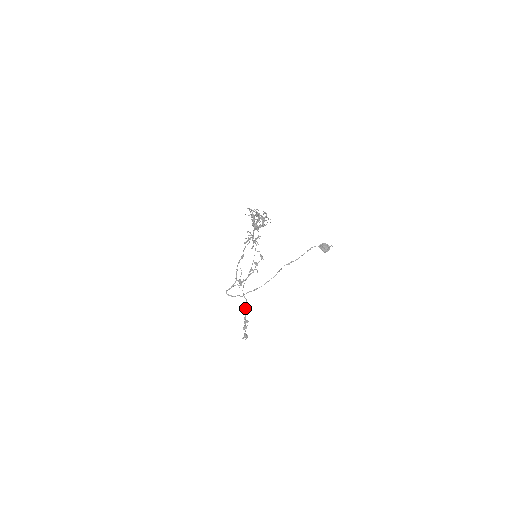
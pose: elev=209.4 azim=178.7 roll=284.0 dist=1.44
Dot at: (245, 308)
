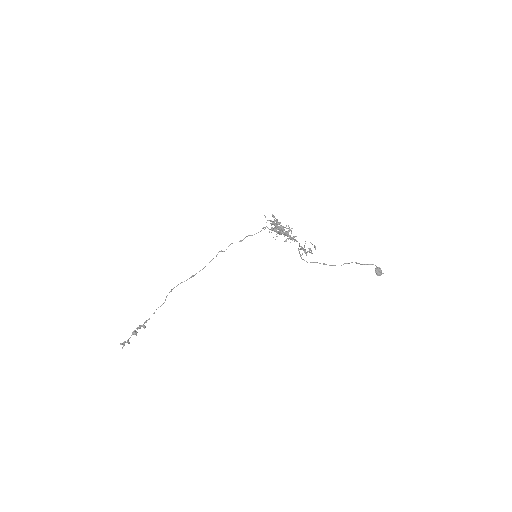
Dot at: occluded
